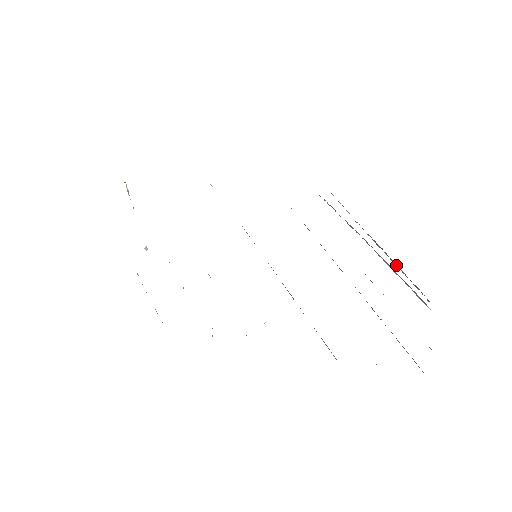
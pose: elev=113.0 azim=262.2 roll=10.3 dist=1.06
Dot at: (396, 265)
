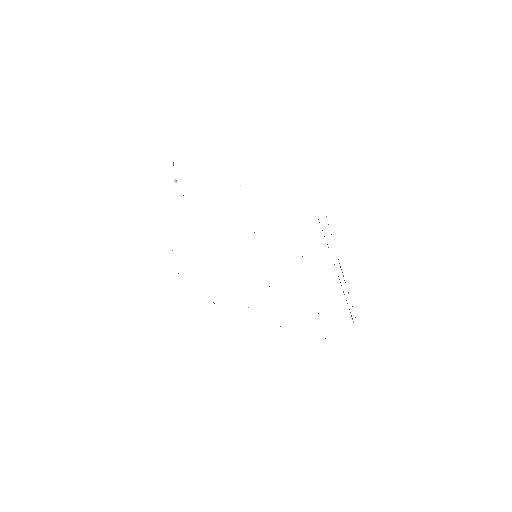
Dot at: occluded
